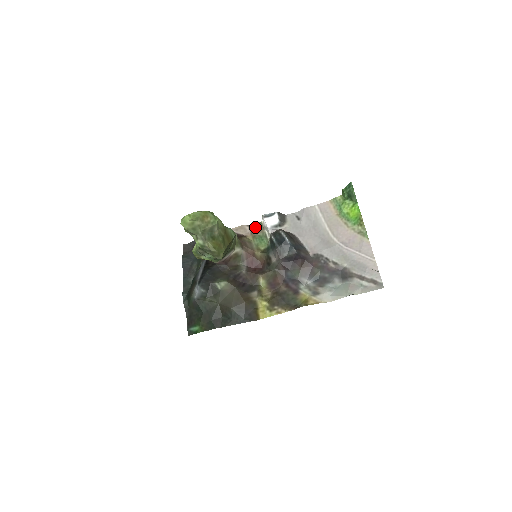
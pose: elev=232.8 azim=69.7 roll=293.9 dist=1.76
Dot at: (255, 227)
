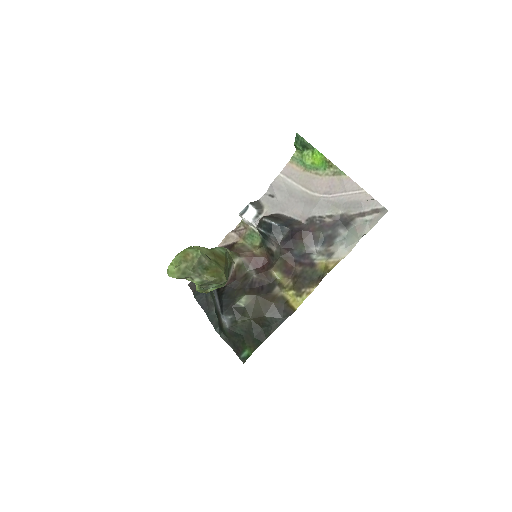
Dot at: (239, 229)
